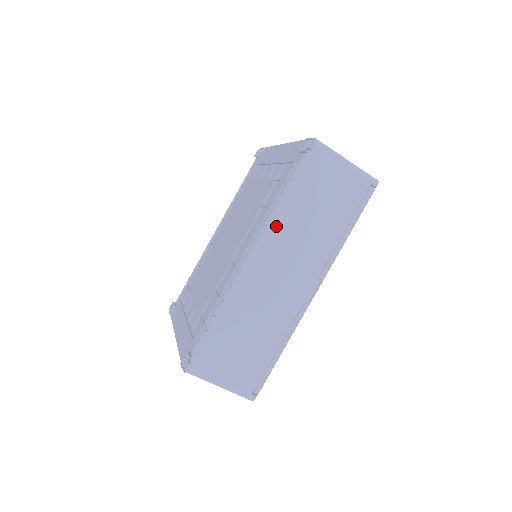
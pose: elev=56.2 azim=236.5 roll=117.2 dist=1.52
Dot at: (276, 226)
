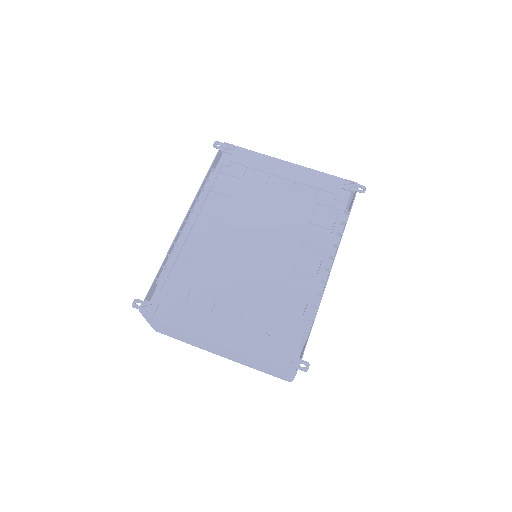
Dot at: occluded
